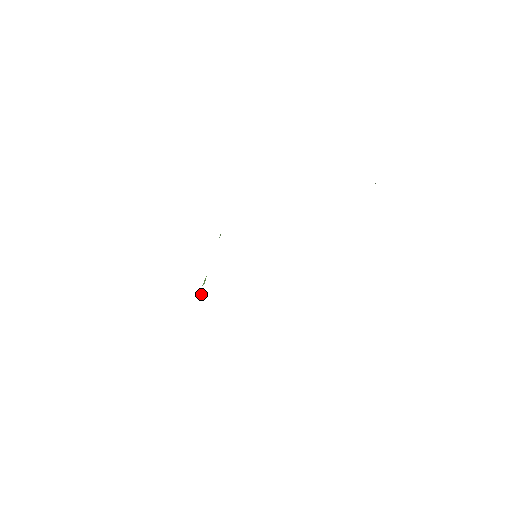
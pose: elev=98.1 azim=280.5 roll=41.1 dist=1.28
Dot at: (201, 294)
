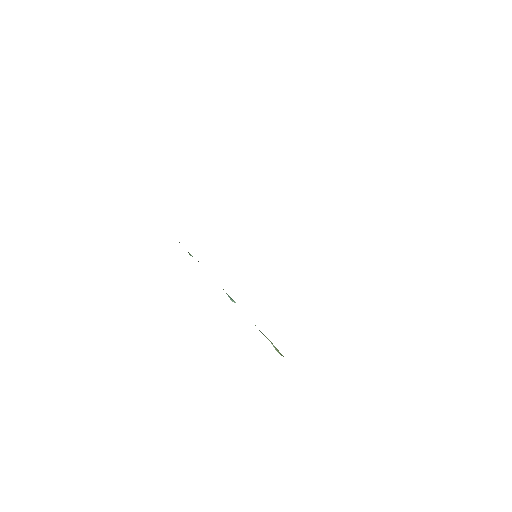
Dot at: occluded
